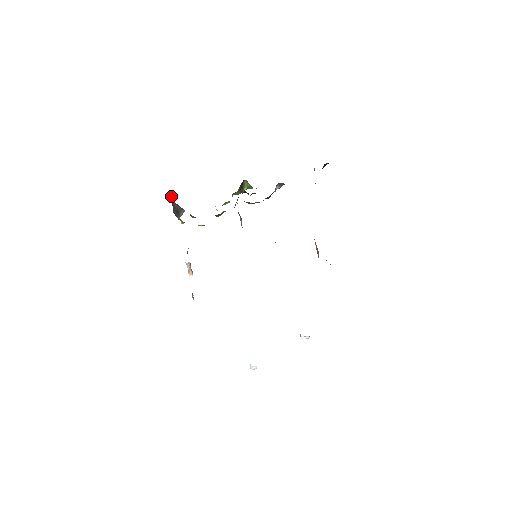
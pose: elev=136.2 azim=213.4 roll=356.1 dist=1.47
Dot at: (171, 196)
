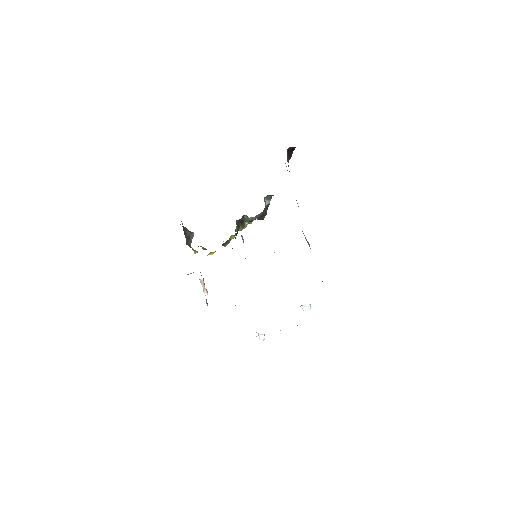
Dot at: (183, 228)
